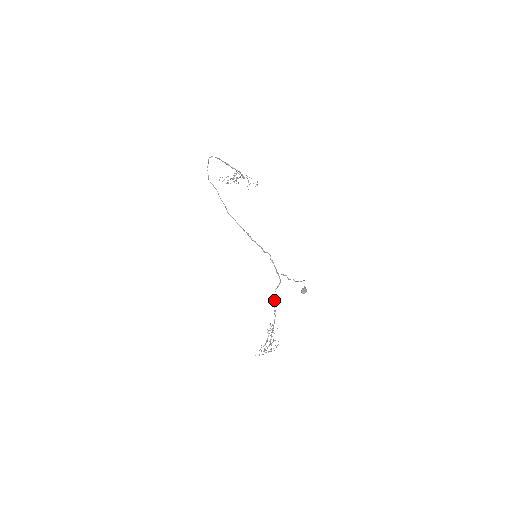
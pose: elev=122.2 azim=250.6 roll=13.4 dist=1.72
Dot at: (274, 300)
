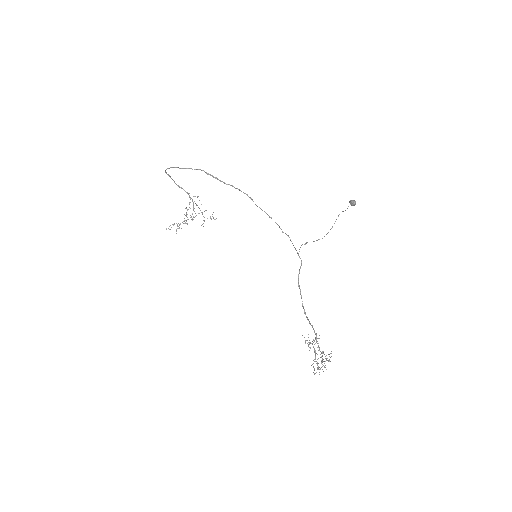
Dot at: occluded
